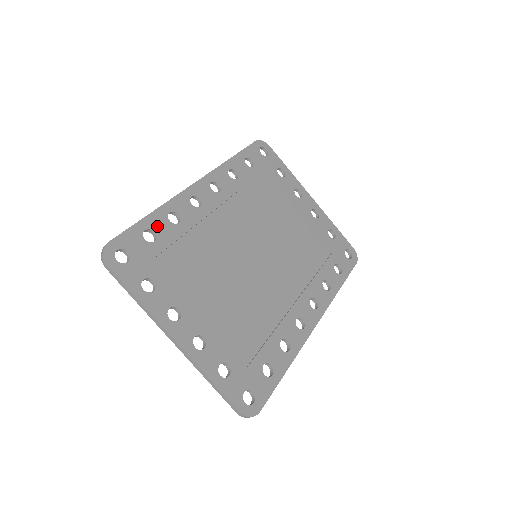
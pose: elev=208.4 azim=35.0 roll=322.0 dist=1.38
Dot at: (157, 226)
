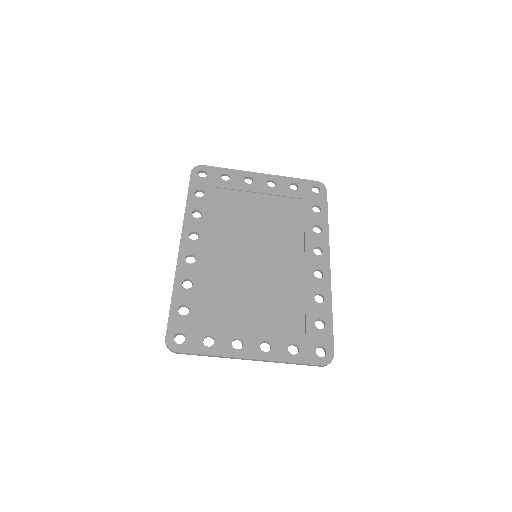
Dot at: (182, 300)
